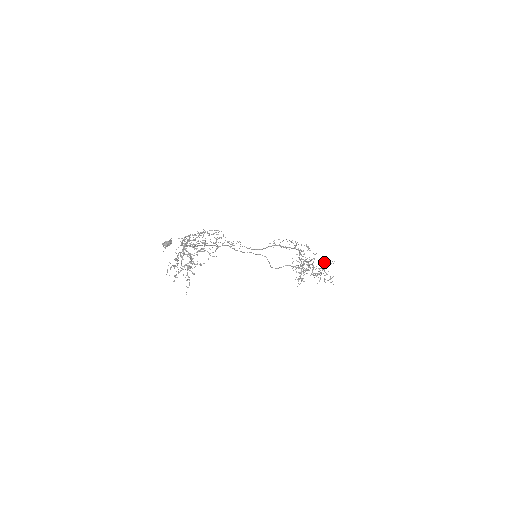
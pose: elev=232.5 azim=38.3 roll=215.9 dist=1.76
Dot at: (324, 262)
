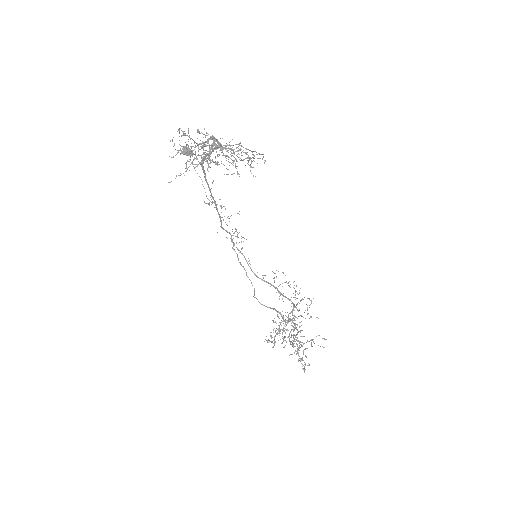
Dot at: occluded
